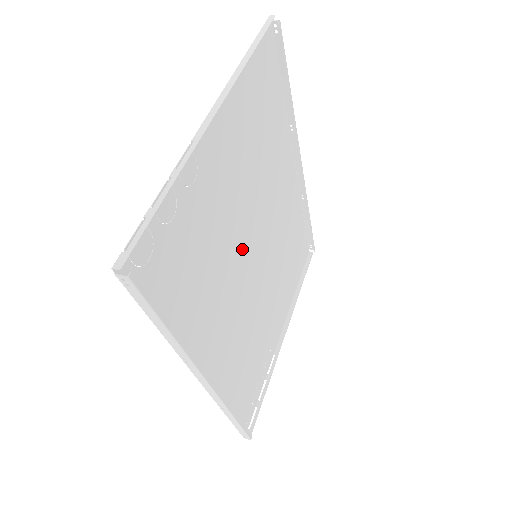
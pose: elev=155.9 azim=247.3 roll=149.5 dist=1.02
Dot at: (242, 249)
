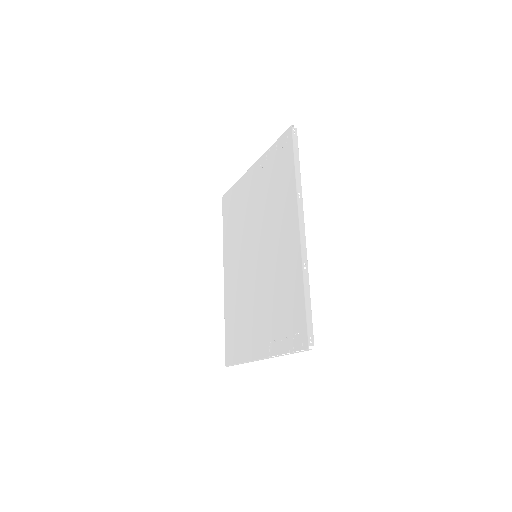
Dot at: (259, 234)
